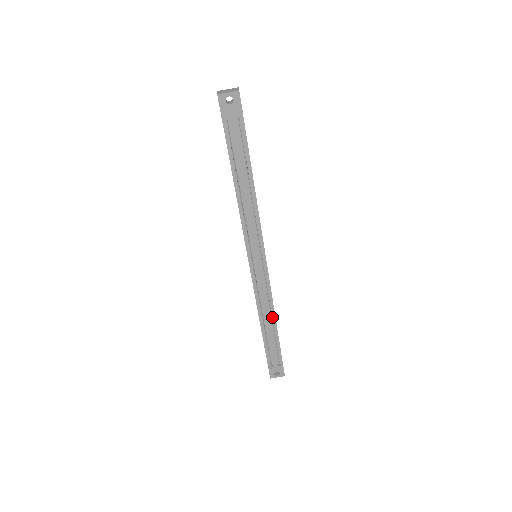
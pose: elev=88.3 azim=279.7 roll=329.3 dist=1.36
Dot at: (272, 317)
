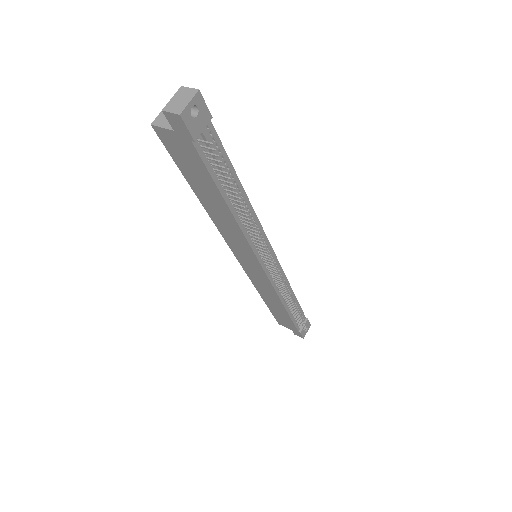
Dot at: (290, 293)
